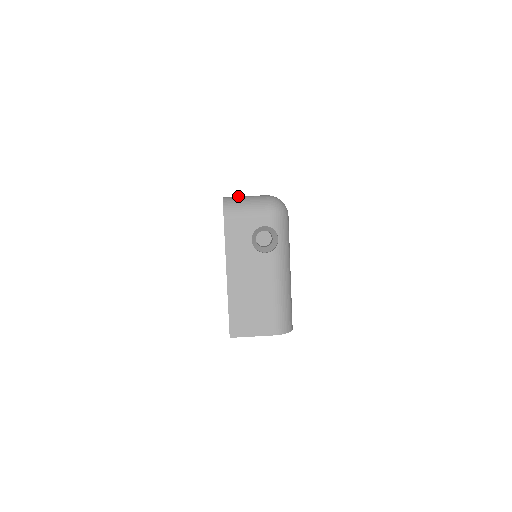
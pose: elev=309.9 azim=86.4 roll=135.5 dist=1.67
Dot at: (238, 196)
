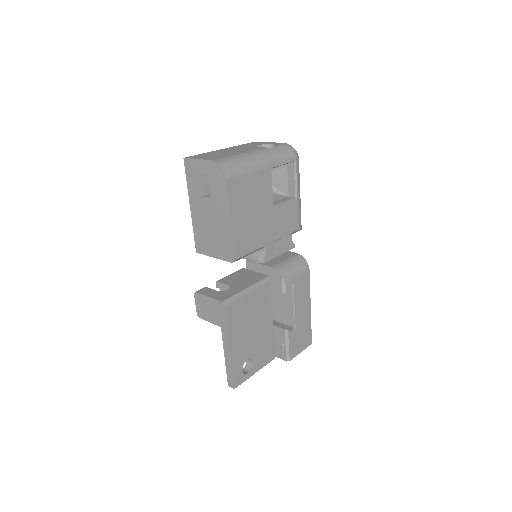
Dot at: occluded
